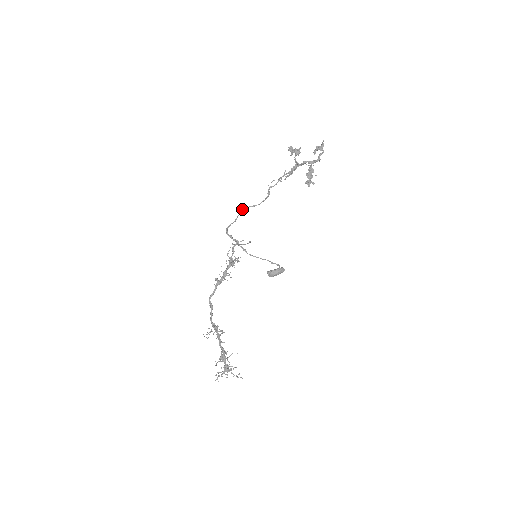
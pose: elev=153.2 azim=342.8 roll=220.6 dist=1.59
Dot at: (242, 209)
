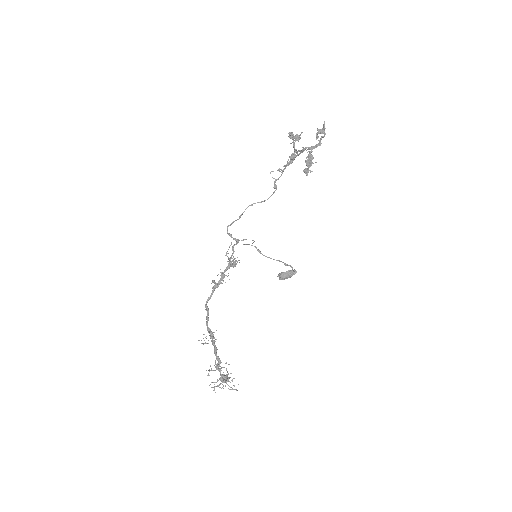
Dot at: (248, 206)
